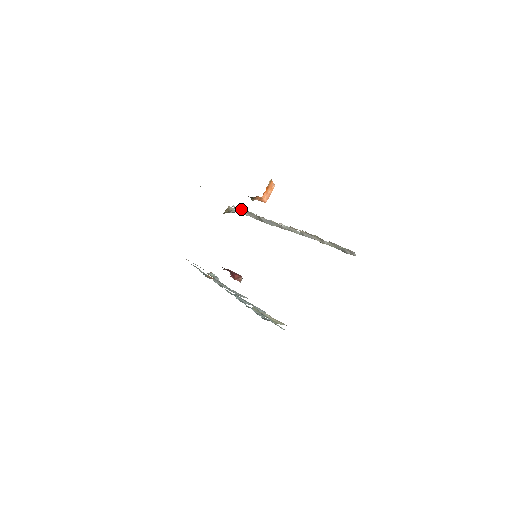
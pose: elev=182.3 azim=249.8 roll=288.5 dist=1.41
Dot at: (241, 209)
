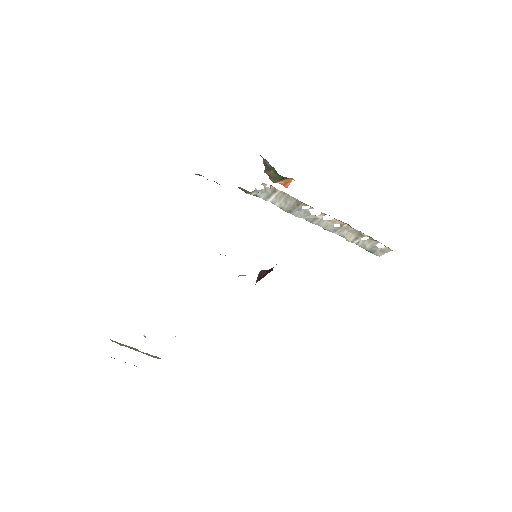
Dot at: (279, 190)
